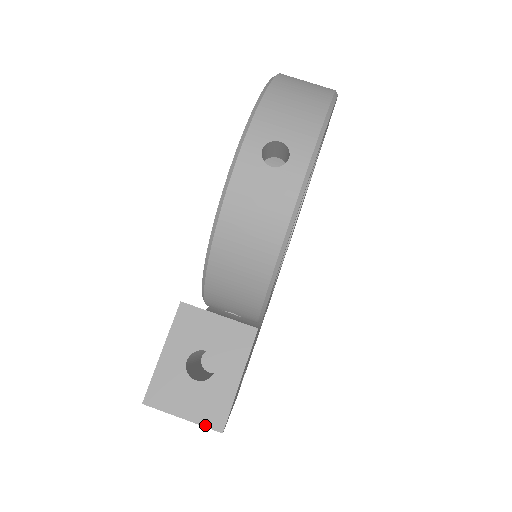
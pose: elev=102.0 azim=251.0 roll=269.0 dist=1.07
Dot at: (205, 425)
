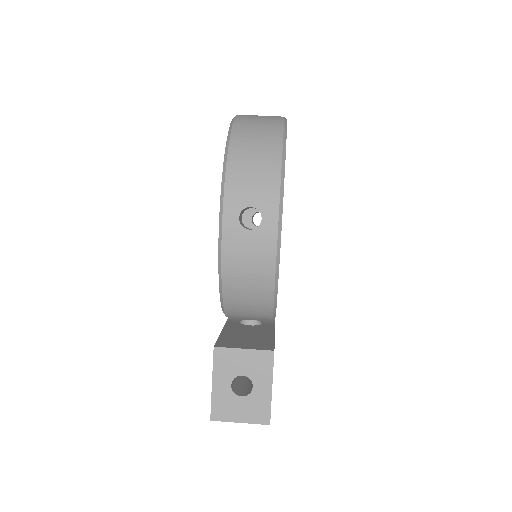
Dot at: (257, 423)
